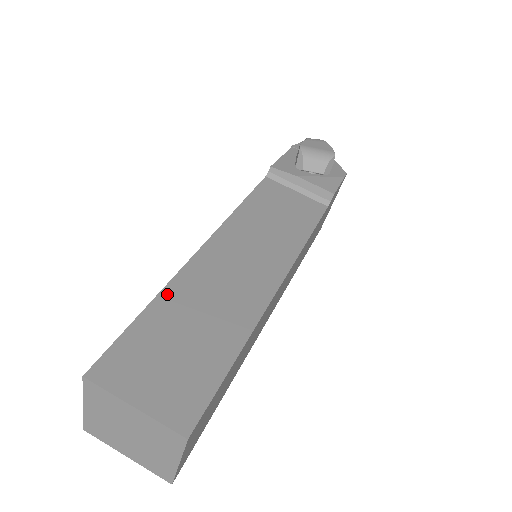
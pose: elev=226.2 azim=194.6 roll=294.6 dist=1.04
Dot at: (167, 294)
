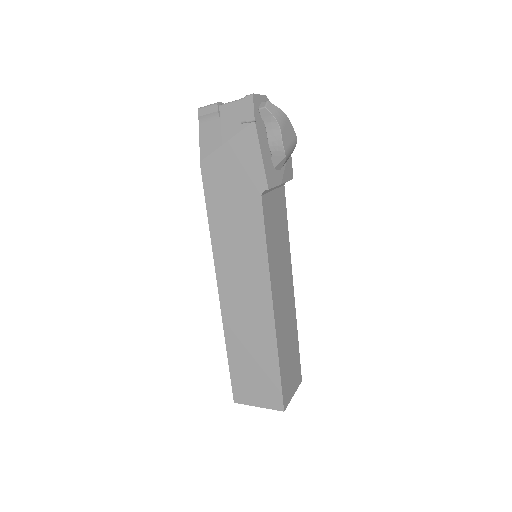
Dot at: (280, 352)
